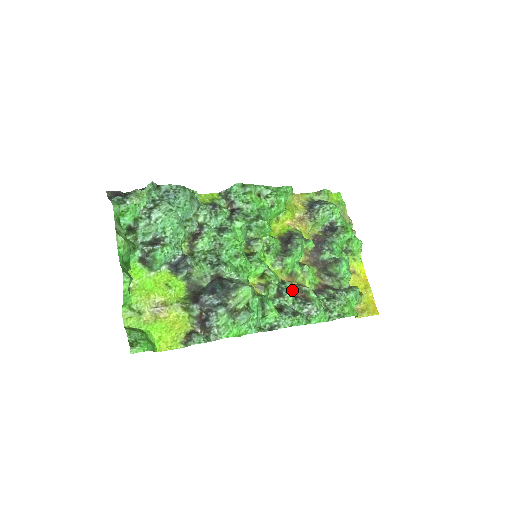
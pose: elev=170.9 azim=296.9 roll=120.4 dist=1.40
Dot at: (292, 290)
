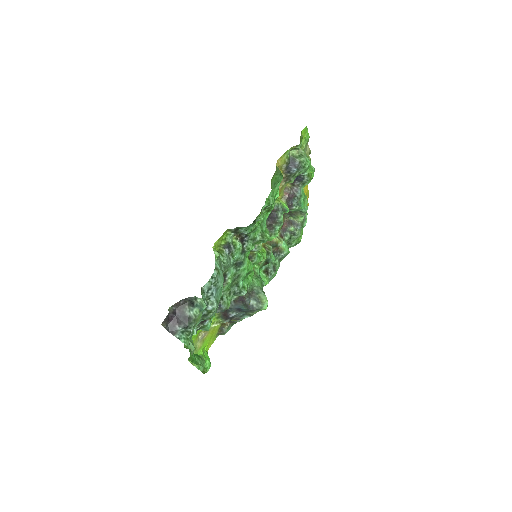
Dot at: (272, 252)
